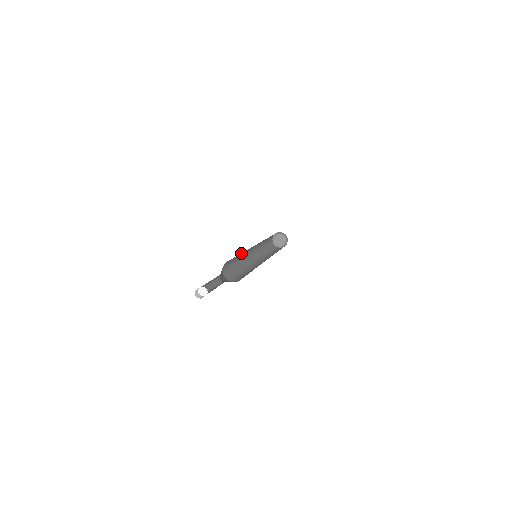
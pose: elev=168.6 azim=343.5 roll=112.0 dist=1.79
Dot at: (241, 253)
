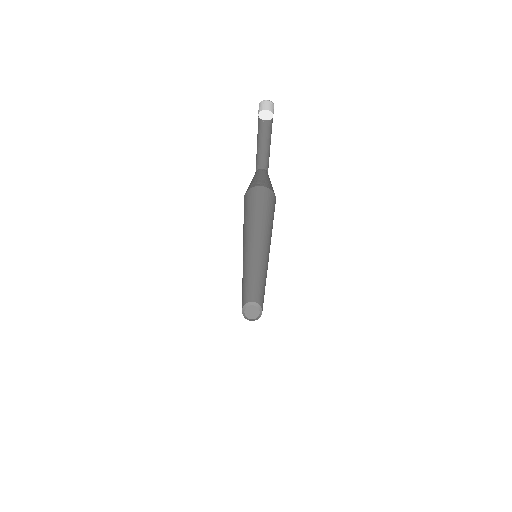
Dot at: (244, 232)
